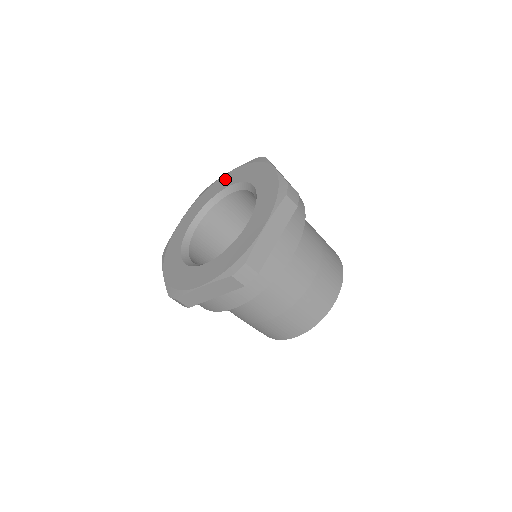
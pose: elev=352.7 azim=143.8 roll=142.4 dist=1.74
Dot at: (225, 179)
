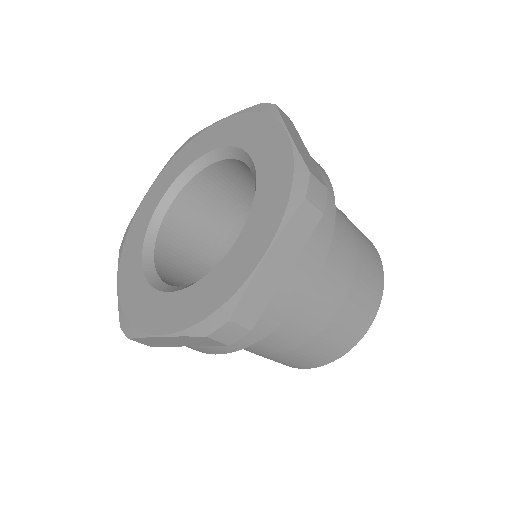
Dot at: (272, 140)
